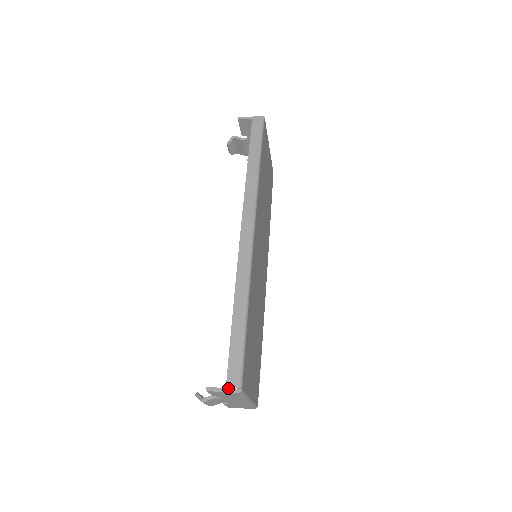
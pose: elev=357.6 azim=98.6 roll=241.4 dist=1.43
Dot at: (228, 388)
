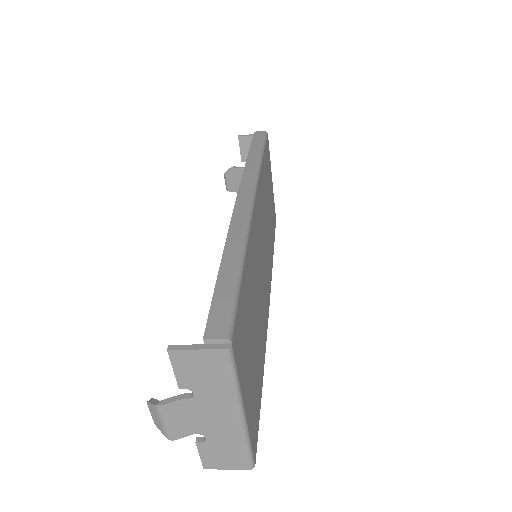
Dot at: (207, 344)
